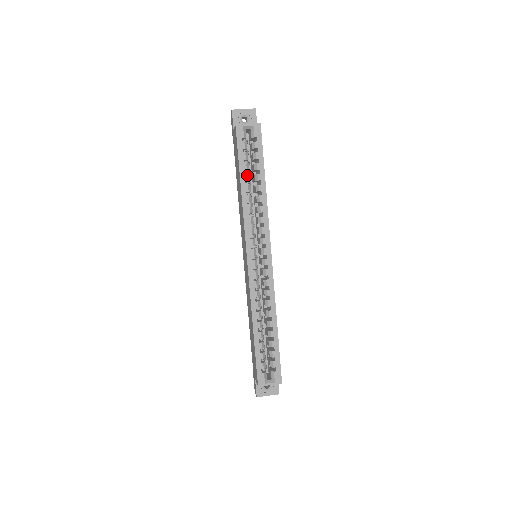
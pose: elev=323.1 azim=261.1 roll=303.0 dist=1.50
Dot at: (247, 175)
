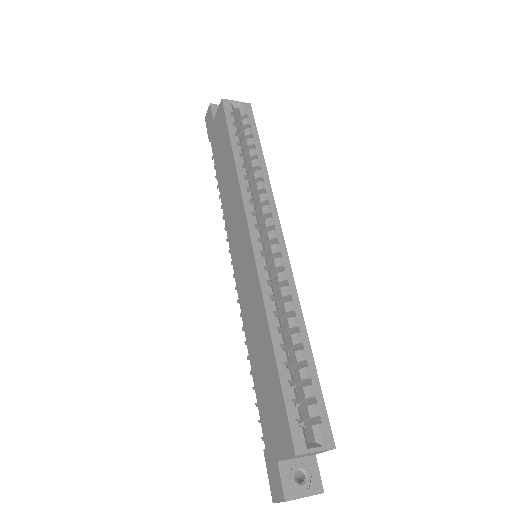
Dot at: (240, 147)
